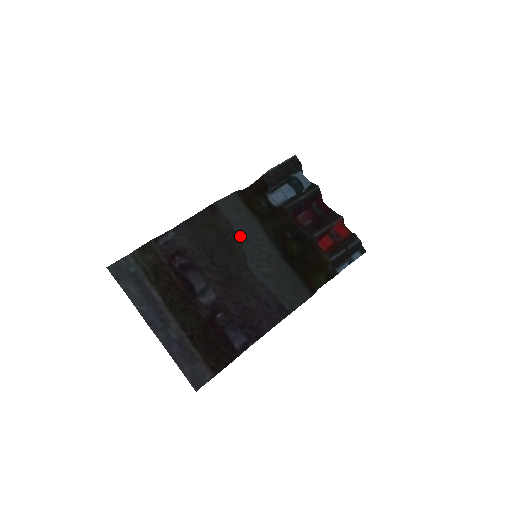
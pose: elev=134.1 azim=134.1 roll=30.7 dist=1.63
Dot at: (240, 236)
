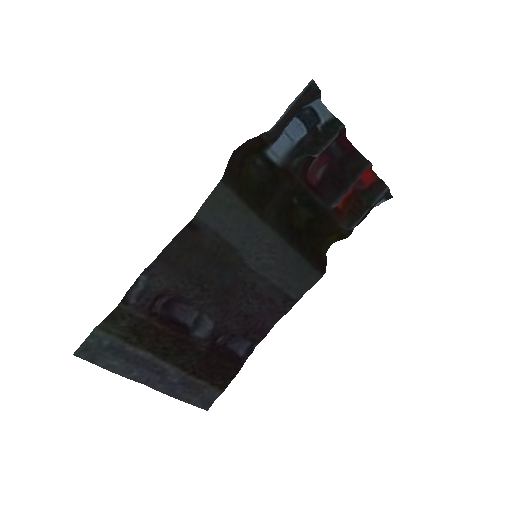
Dot at: (235, 245)
